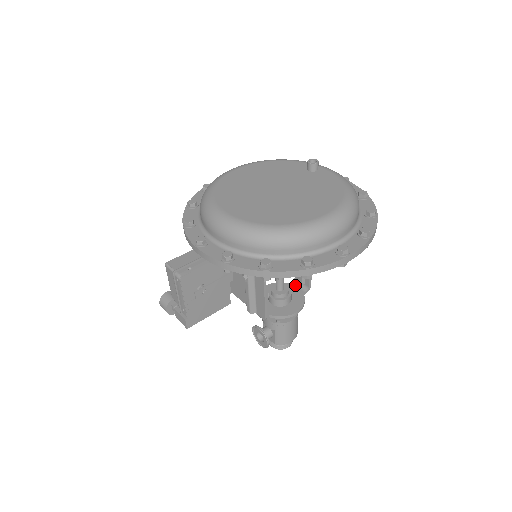
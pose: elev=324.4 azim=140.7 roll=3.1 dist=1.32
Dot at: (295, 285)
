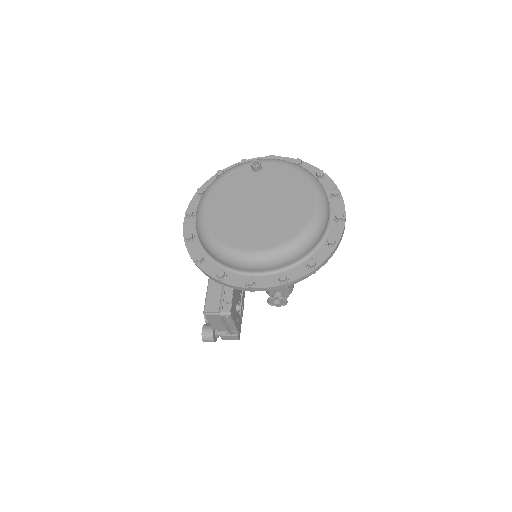
Dot at: occluded
